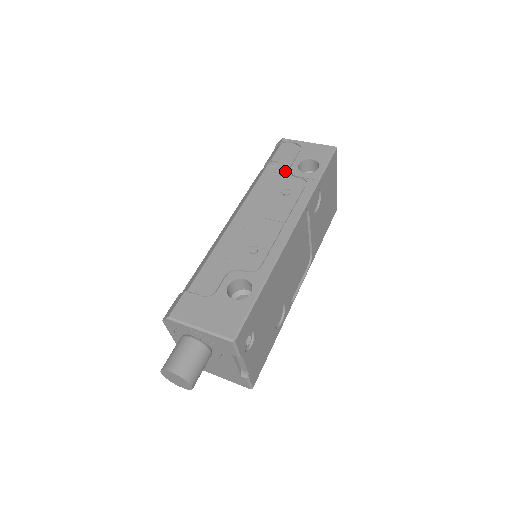
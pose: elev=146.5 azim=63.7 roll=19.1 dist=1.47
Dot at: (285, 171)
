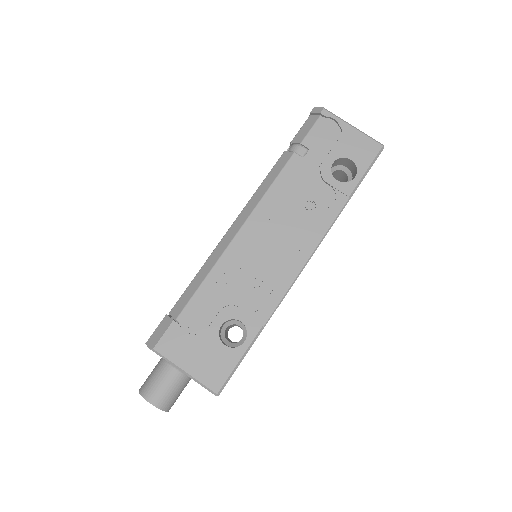
Dot at: (314, 169)
